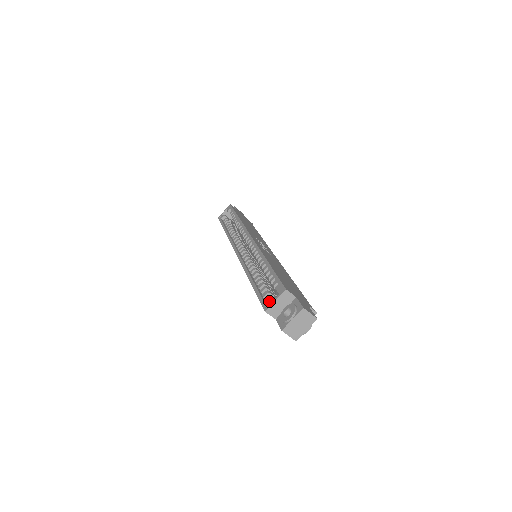
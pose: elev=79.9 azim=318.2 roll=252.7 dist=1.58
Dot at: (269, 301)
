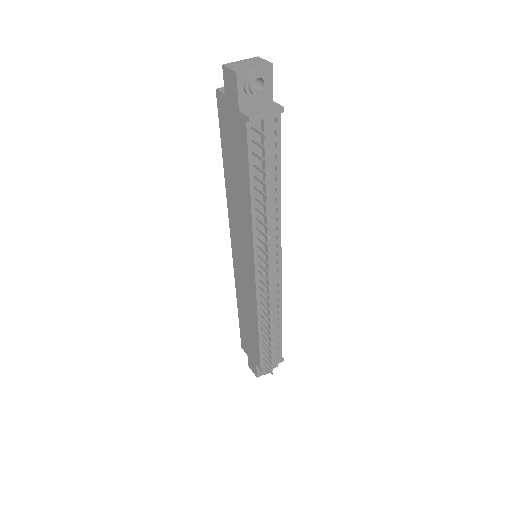
Dot at: occluded
